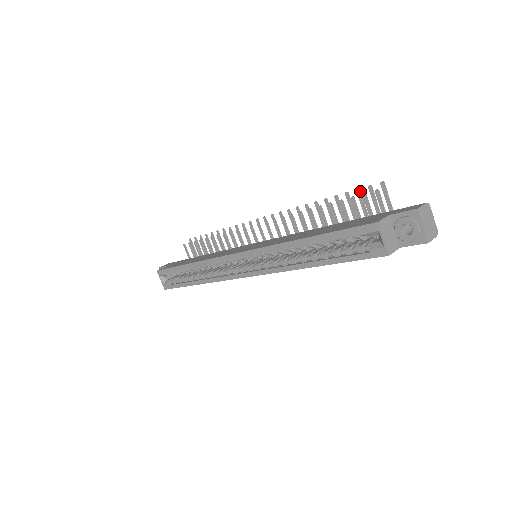
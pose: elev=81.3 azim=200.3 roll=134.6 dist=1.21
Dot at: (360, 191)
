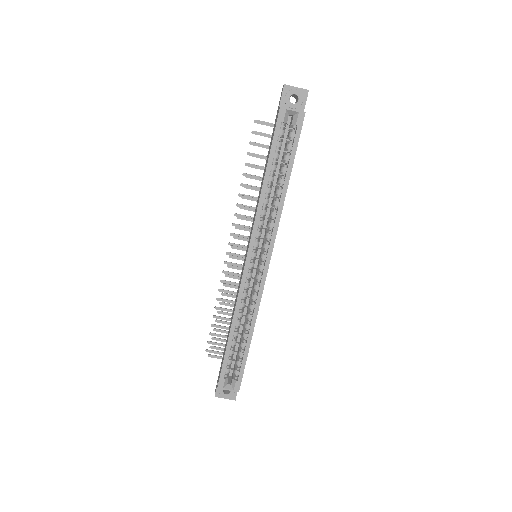
Dot at: (252, 142)
